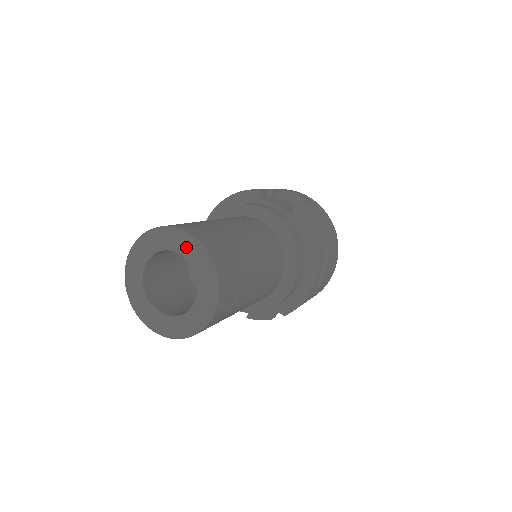
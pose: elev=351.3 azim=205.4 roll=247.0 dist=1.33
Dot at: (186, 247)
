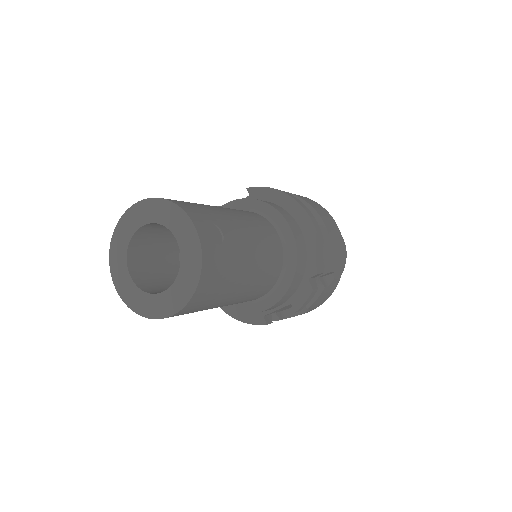
Dot at: (141, 215)
